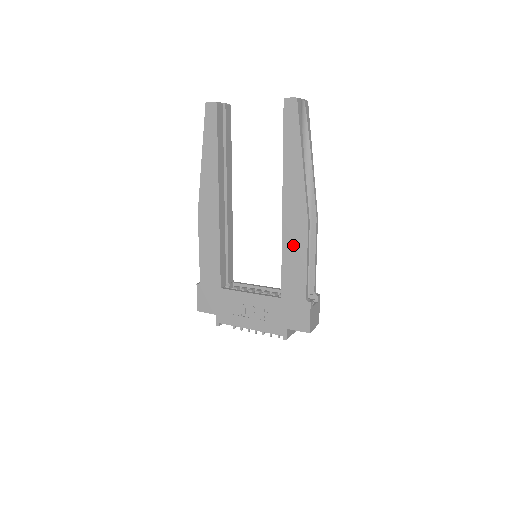
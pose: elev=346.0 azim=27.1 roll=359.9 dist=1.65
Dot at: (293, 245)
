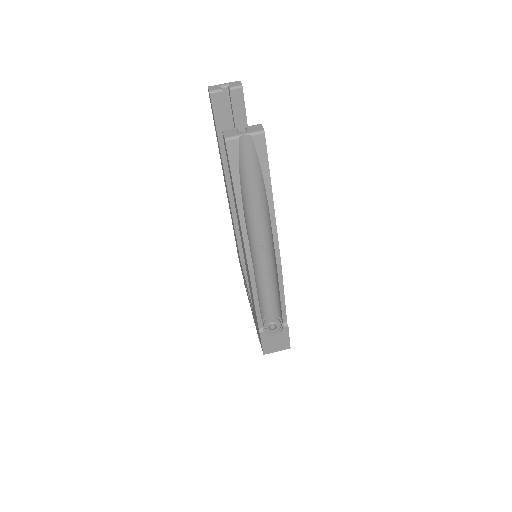
Dot at: occluded
